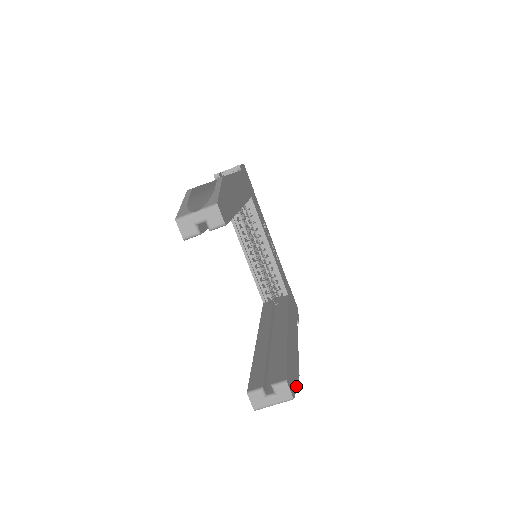
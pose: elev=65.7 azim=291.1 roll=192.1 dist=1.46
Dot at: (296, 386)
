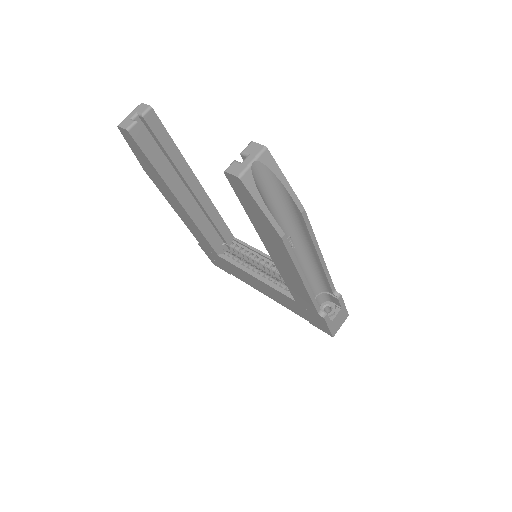
Dot at: (284, 178)
